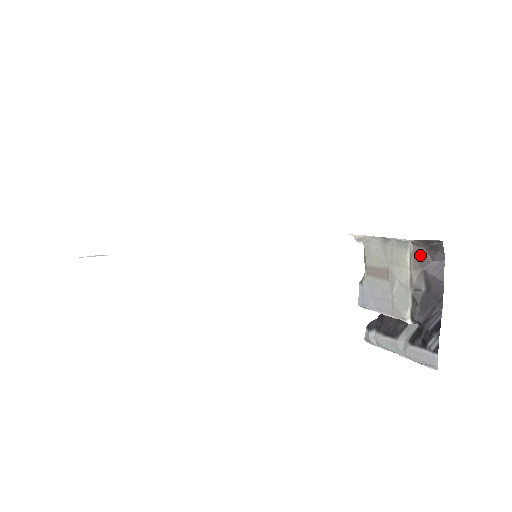
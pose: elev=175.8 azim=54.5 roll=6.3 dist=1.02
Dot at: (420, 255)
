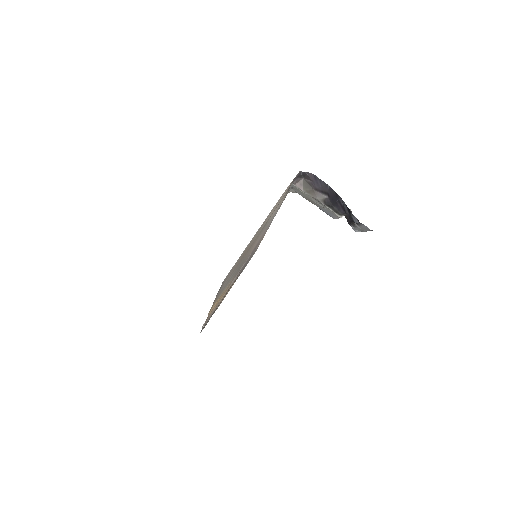
Dot at: (305, 184)
